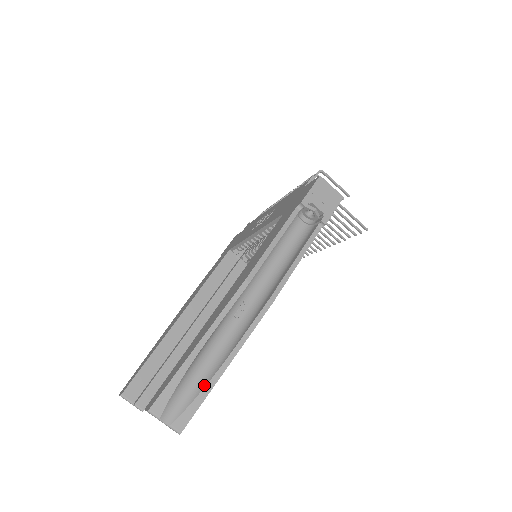
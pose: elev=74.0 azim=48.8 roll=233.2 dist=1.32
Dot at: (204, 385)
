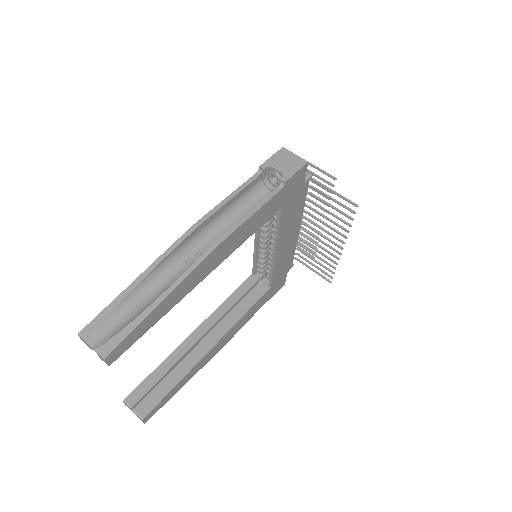
Dot at: (138, 315)
